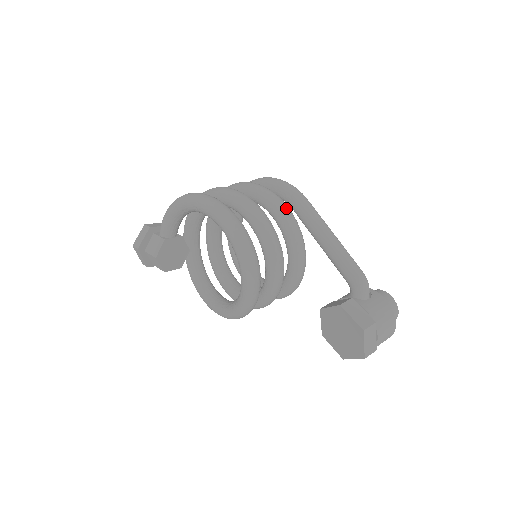
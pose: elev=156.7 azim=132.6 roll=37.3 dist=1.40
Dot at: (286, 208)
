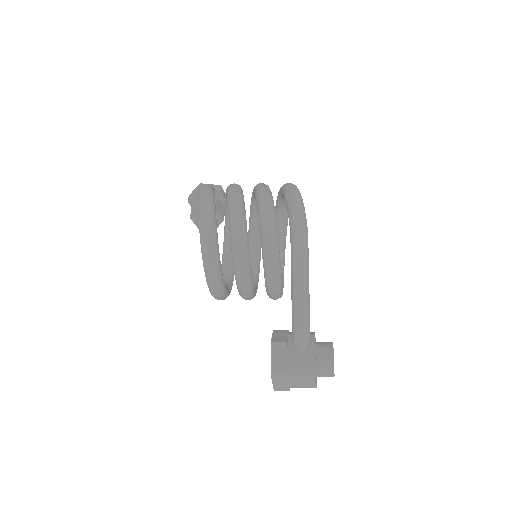
Dot at: (270, 239)
